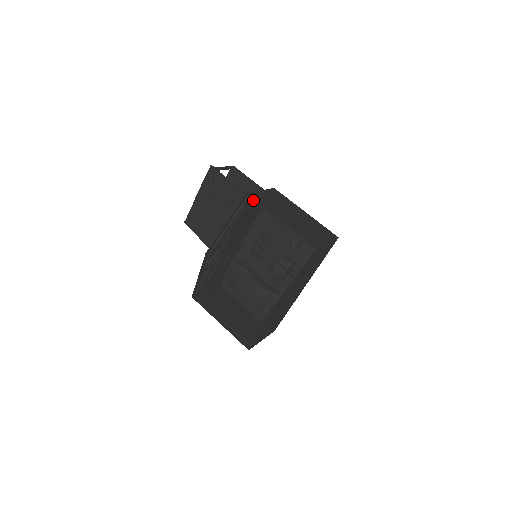
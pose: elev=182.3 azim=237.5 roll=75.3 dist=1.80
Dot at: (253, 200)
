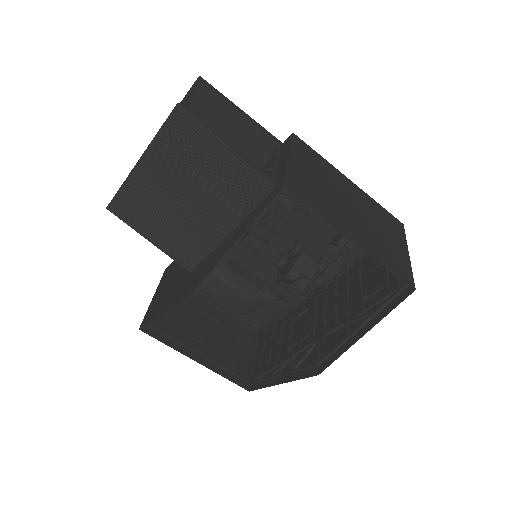
Dot at: (275, 180)
